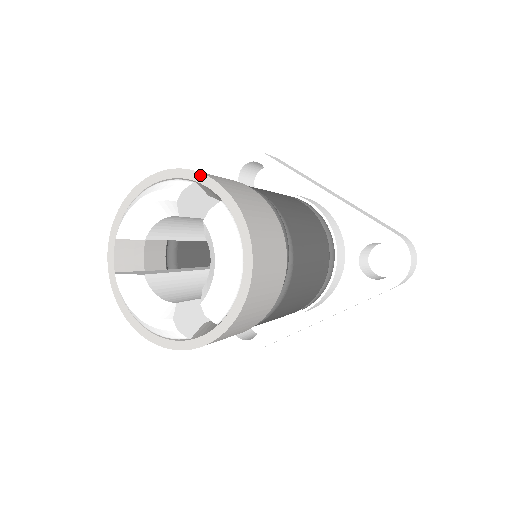
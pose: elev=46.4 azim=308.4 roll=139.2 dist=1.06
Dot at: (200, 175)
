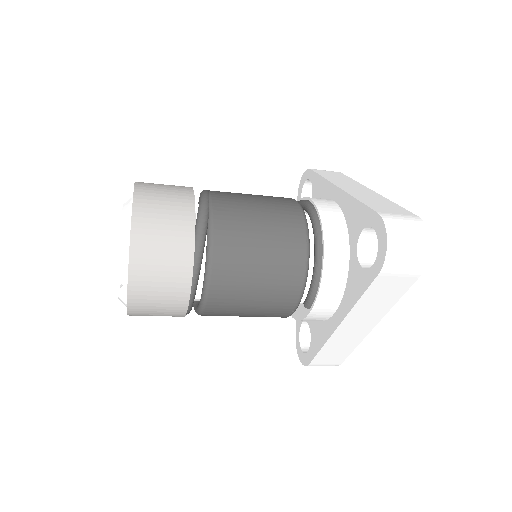
Dot at: occluded
